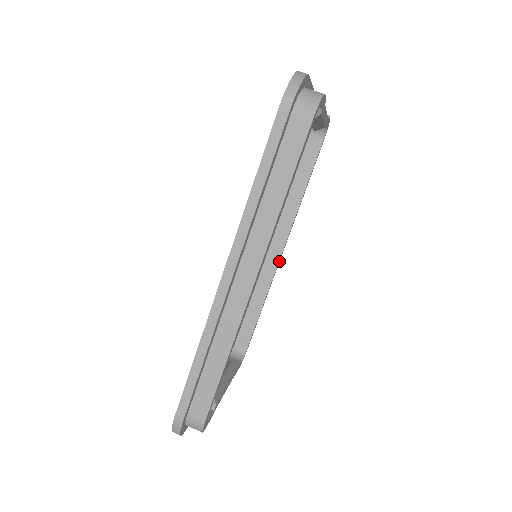
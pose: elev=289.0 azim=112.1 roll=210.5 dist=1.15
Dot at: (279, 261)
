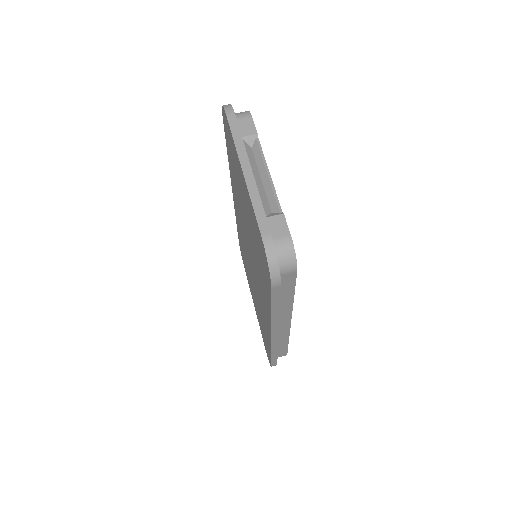
Dot at: occluded
